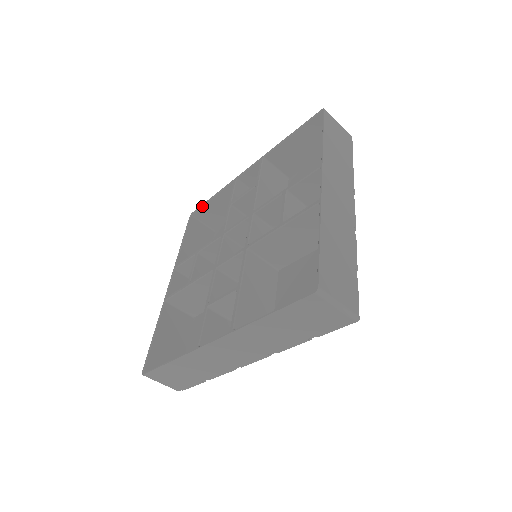
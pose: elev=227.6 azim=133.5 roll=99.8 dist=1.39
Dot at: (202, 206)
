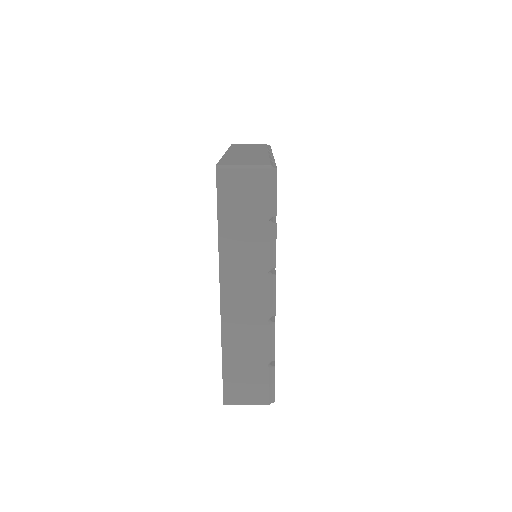
Dot at: occluded
